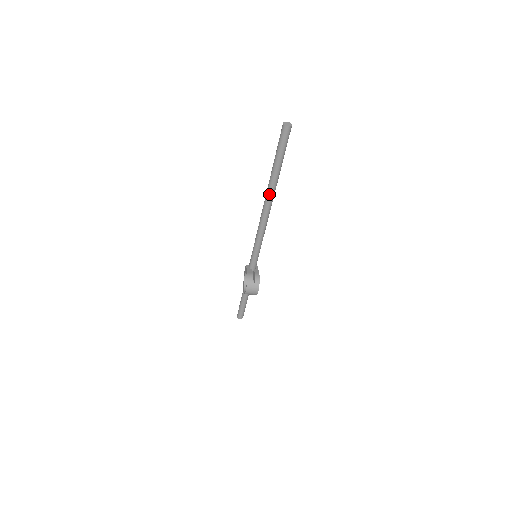
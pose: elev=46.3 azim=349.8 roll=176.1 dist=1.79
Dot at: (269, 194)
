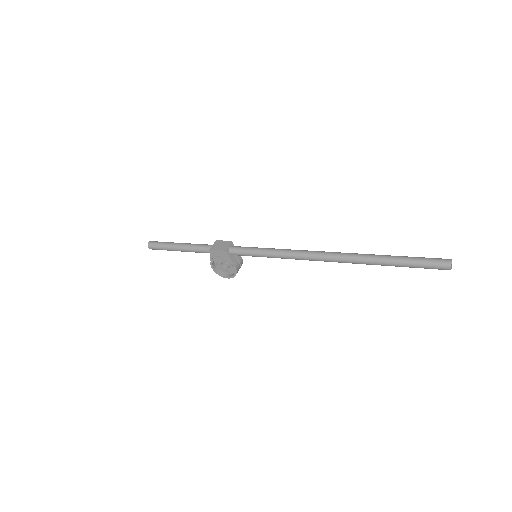
Dot at: occluded
